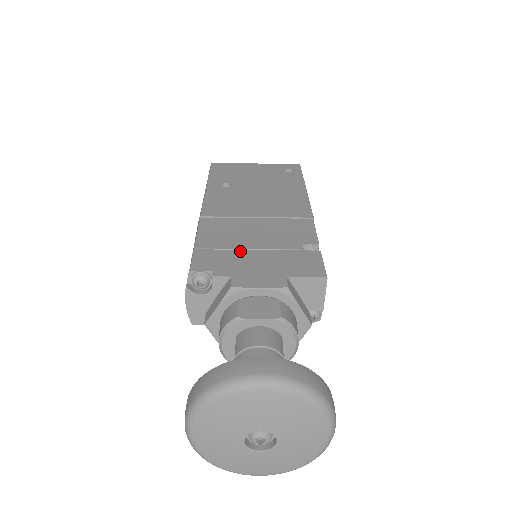
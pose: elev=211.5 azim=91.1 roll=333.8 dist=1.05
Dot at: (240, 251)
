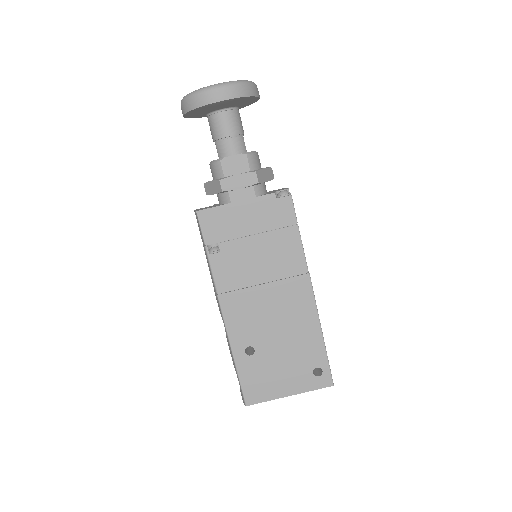
Dot at: occluded
